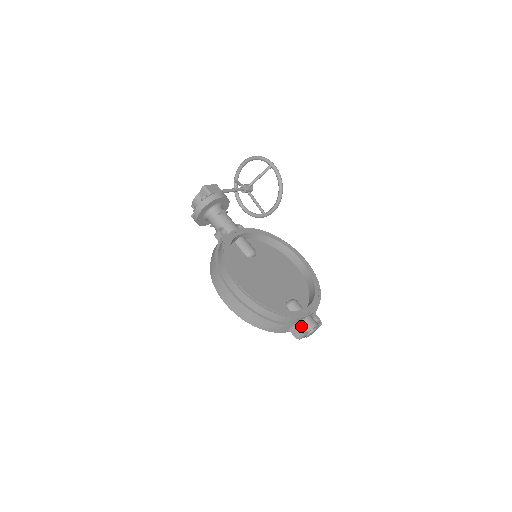
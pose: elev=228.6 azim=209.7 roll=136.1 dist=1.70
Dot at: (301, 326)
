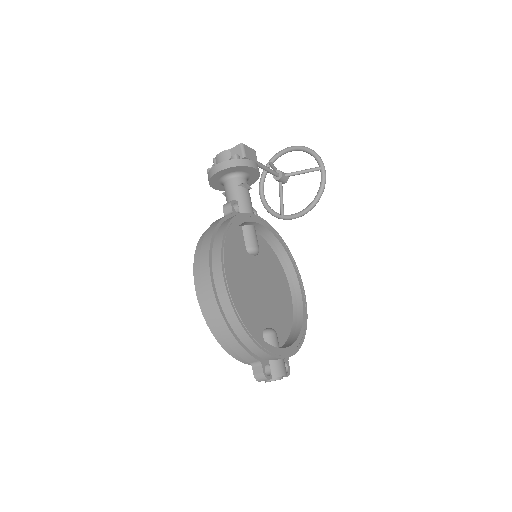
Dot at: (268, 366)
